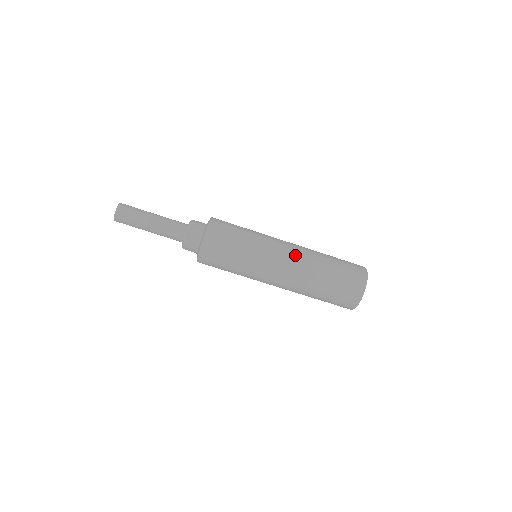
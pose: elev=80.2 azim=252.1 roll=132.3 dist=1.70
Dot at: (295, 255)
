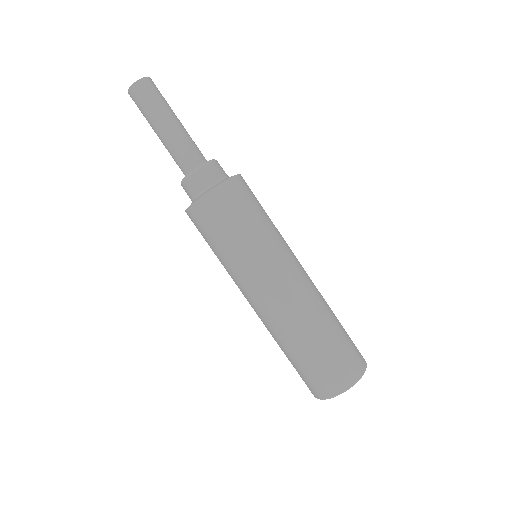
Dot at: (290, 298)
